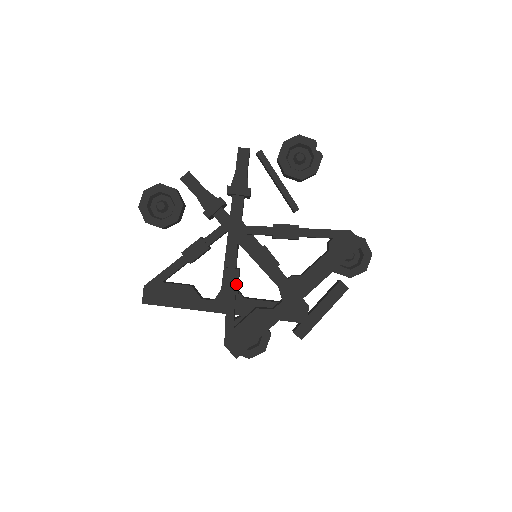
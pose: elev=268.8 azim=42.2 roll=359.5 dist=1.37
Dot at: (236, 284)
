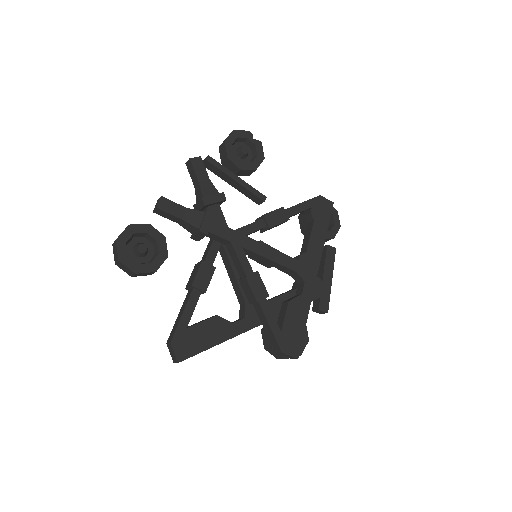
Dot at: (263, 287)
